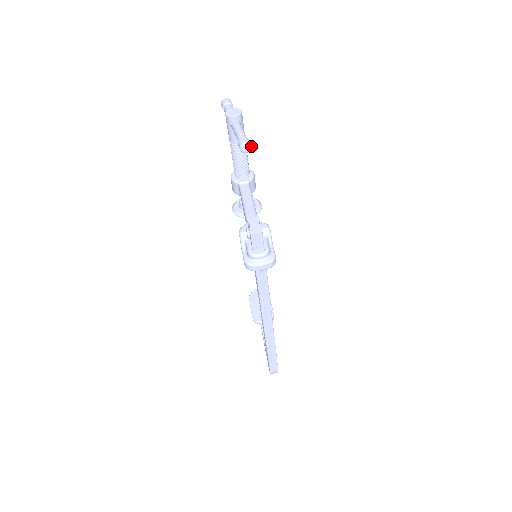
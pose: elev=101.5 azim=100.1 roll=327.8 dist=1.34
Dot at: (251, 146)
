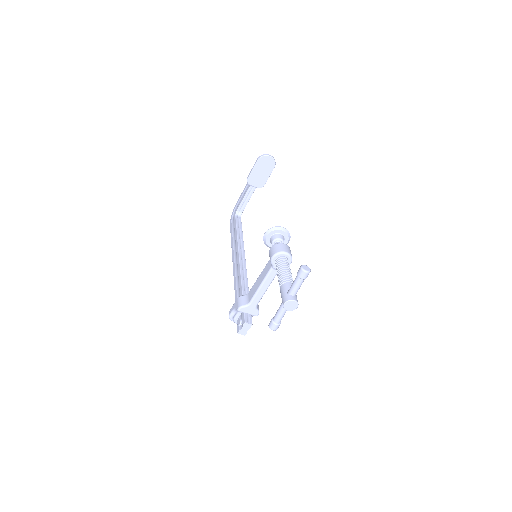
Dot at: (277, 328)
